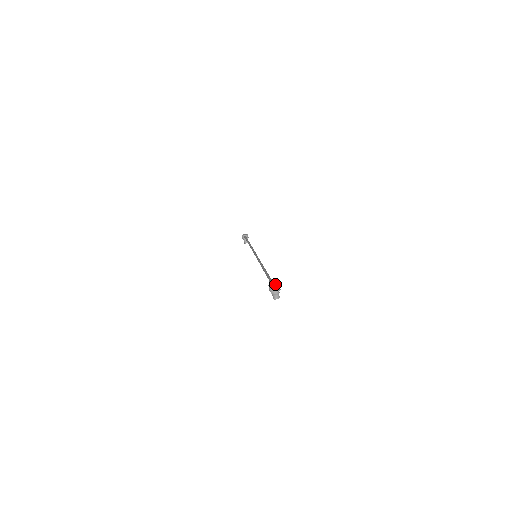
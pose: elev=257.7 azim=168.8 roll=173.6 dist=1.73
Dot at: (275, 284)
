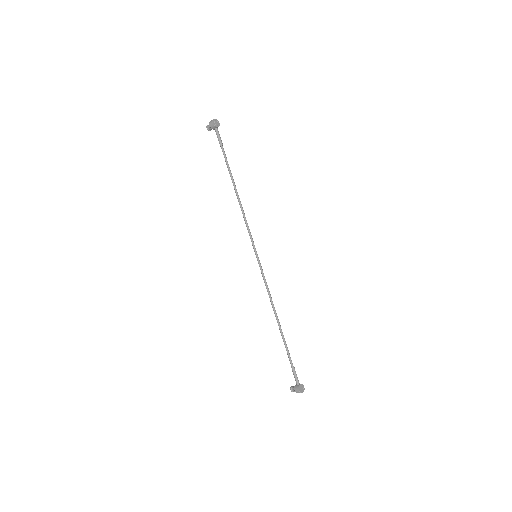
Dot at: (303, 391)
